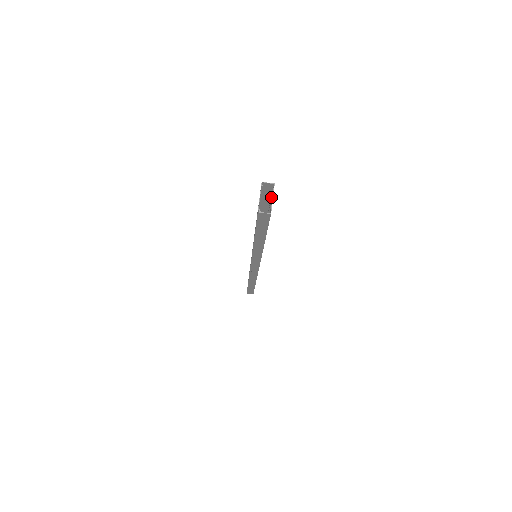
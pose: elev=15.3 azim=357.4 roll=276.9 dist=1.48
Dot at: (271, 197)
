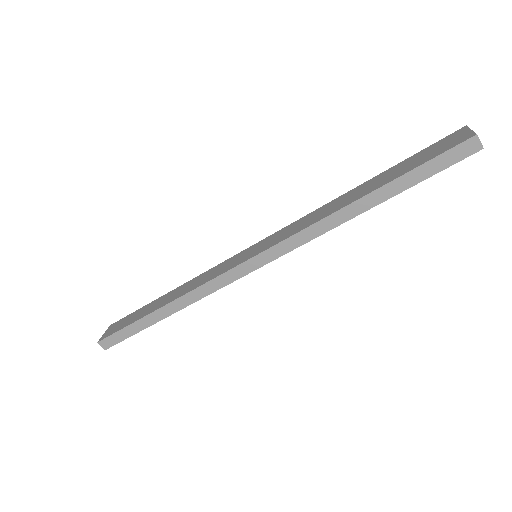
Dot at: occluded
